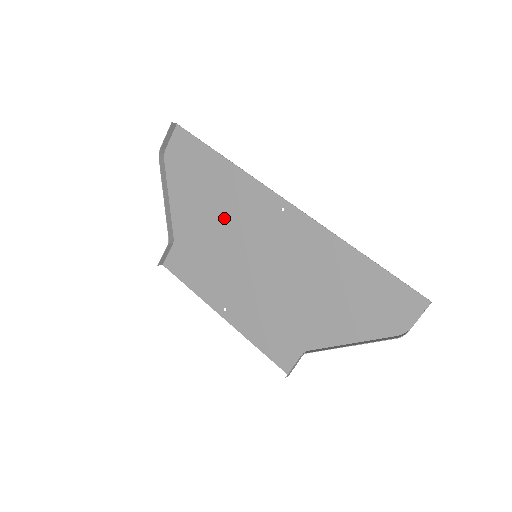
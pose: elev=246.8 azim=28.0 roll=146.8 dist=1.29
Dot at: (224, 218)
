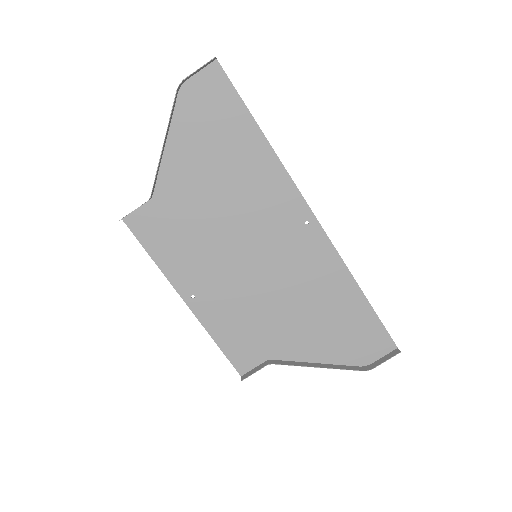
Dot at: (234, 202)
